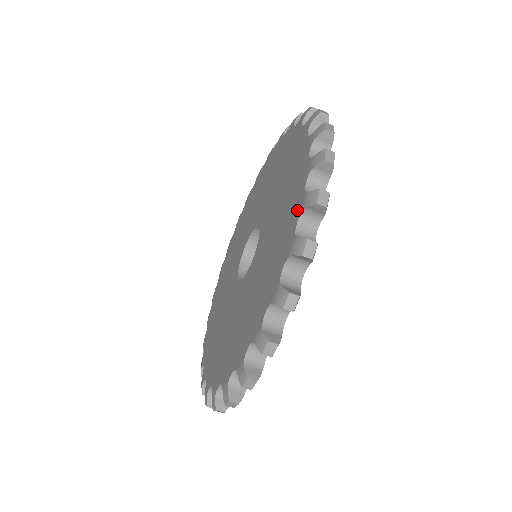
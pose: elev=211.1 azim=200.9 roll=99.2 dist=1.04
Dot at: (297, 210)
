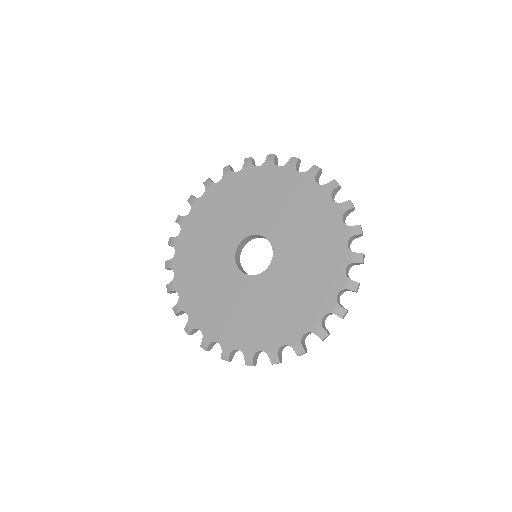
Dot at: (337, 283)
